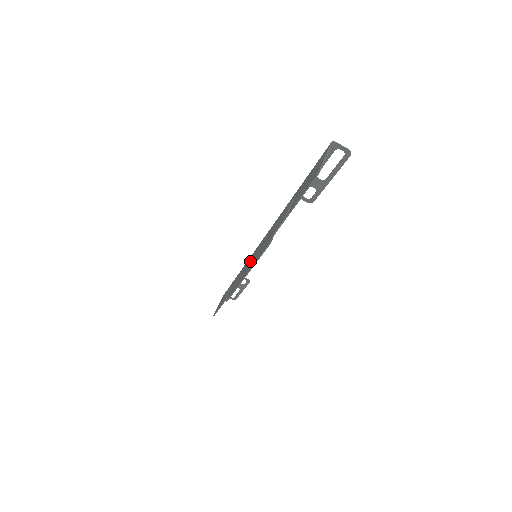
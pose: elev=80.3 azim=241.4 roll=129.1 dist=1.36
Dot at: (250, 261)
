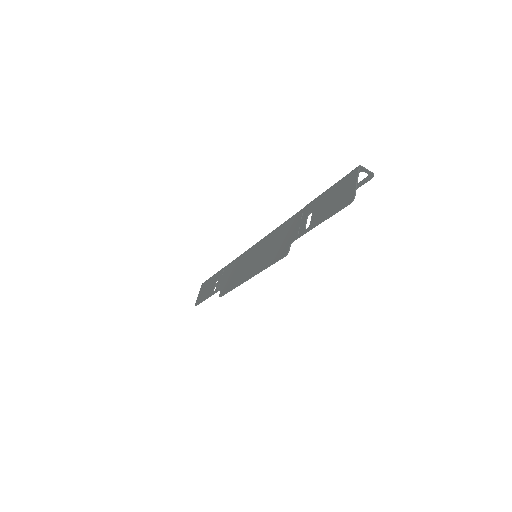
Dot at: (249, 260)
